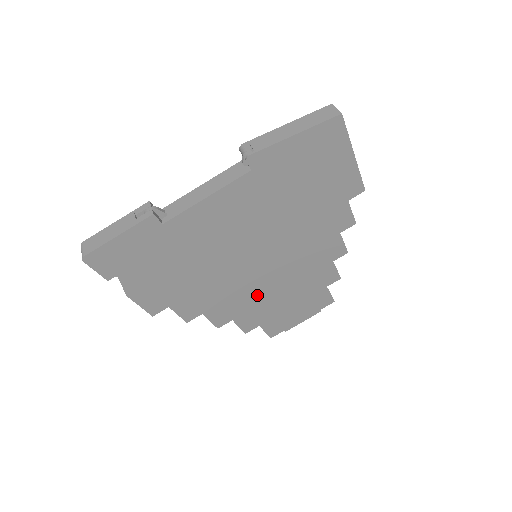
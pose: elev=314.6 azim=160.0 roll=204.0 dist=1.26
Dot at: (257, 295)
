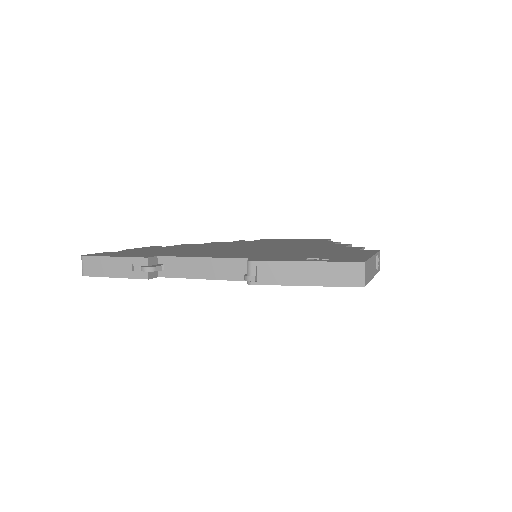
Dot at: occluded
